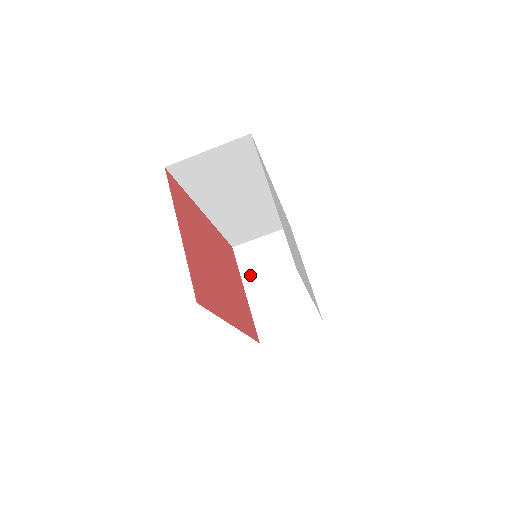
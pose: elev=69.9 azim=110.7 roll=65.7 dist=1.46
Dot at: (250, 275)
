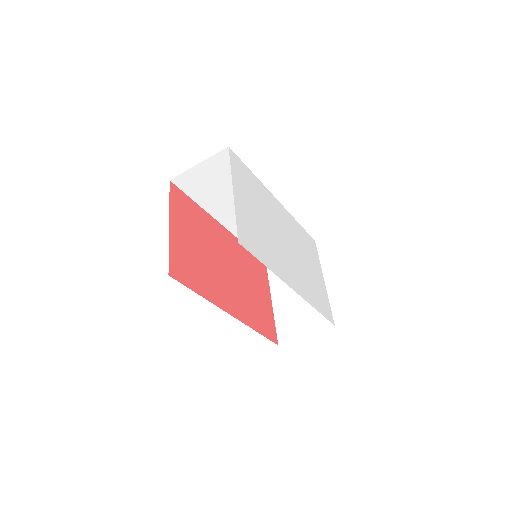
Dot at: (277, 285)
